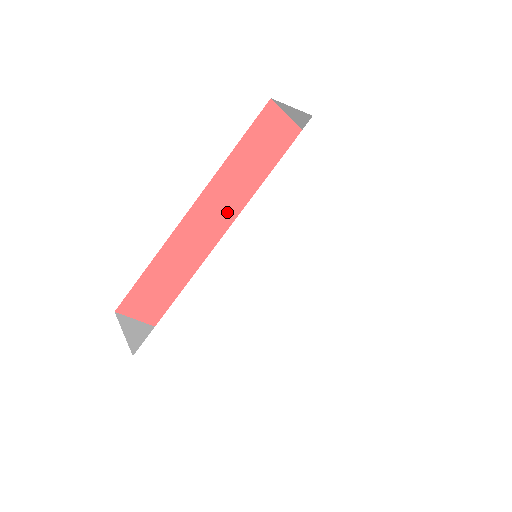
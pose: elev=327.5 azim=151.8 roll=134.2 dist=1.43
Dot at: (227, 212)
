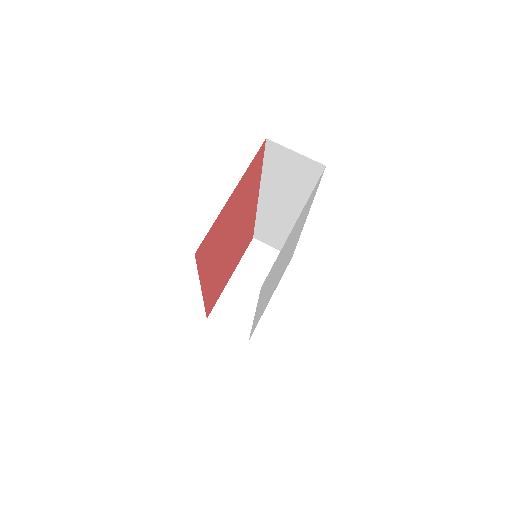
Dot at: (217, 263)
